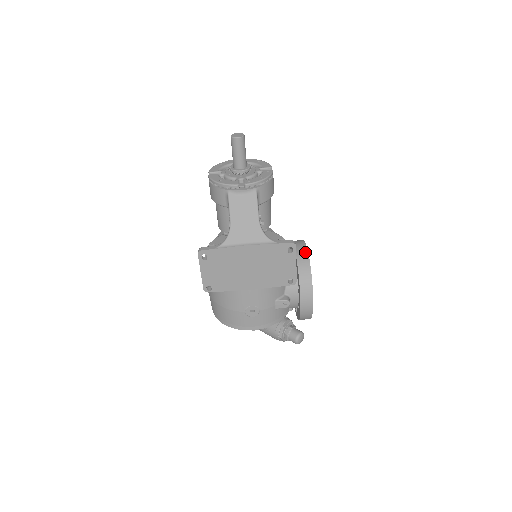
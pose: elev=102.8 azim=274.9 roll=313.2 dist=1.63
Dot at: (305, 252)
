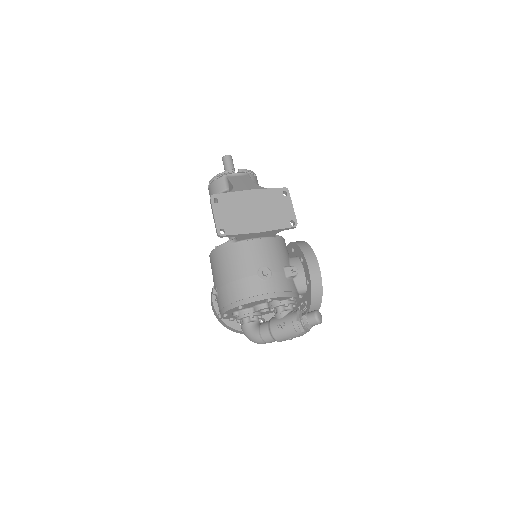
Dot at: occluded
